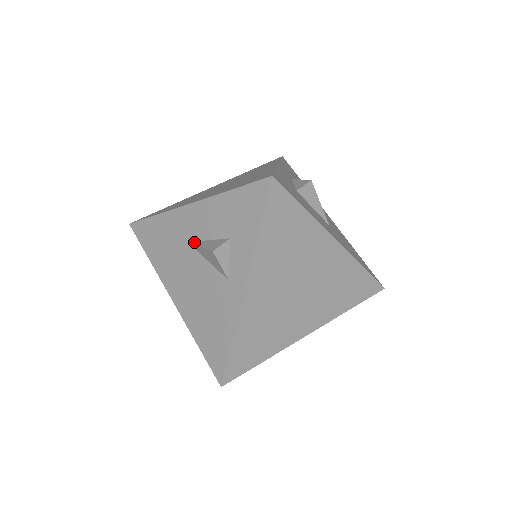
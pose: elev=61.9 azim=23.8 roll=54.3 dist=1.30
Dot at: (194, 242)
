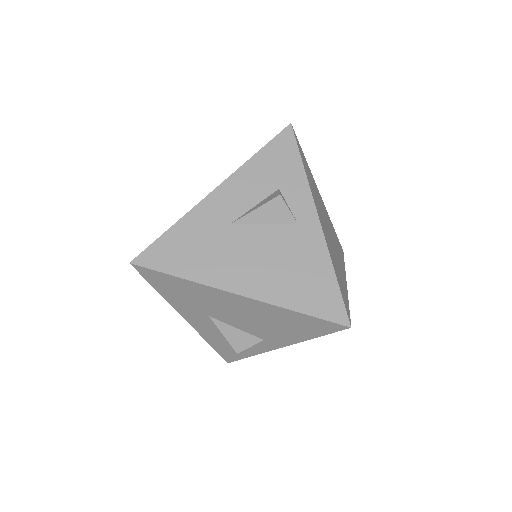
Dot at: (240, 217)
